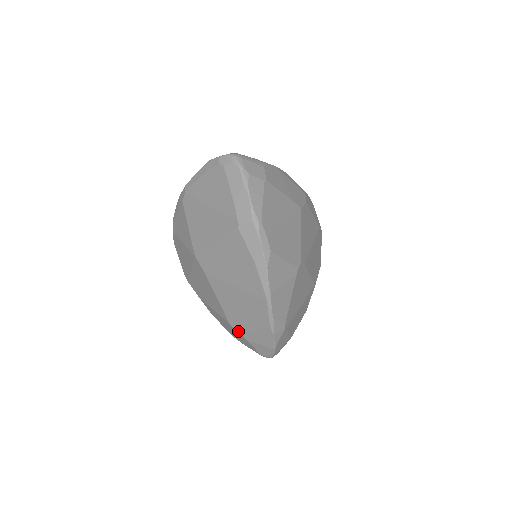
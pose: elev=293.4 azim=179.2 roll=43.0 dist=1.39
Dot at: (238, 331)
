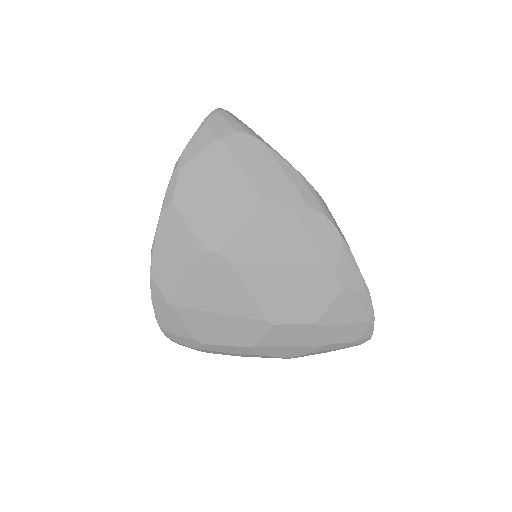
Dot at: occluded
